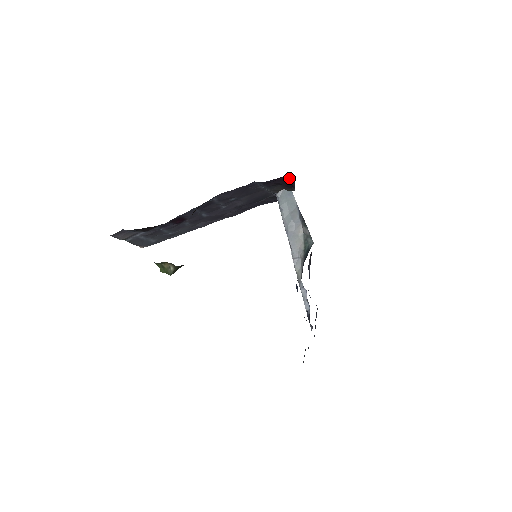
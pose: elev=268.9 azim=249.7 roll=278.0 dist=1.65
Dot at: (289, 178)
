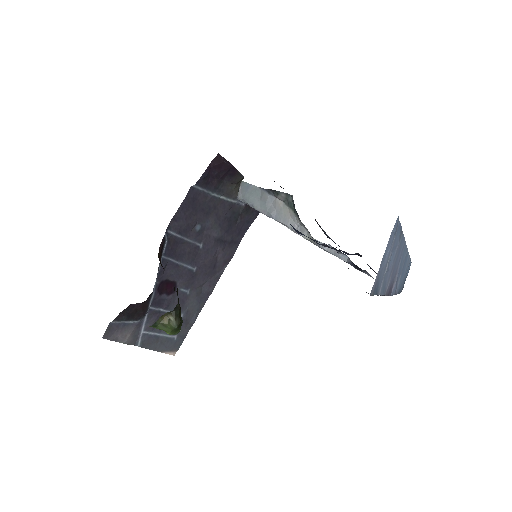
Dot at: (218, 160)
